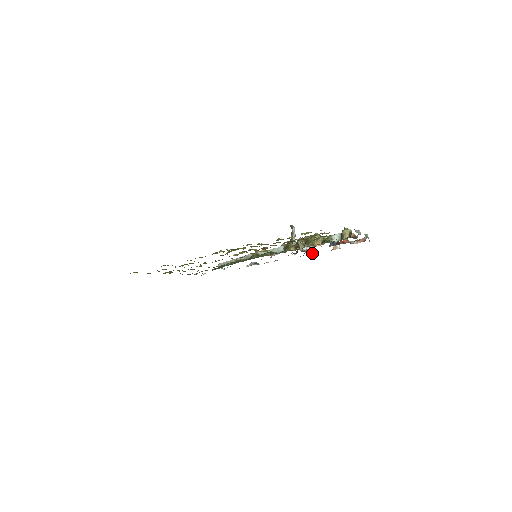
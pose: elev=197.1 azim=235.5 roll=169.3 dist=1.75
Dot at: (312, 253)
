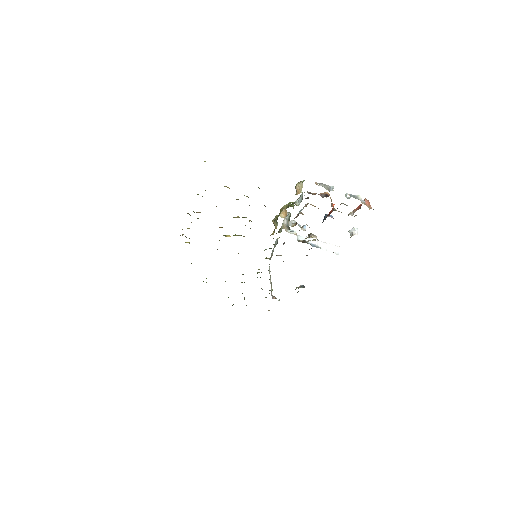
Dot at: (334, 252)
